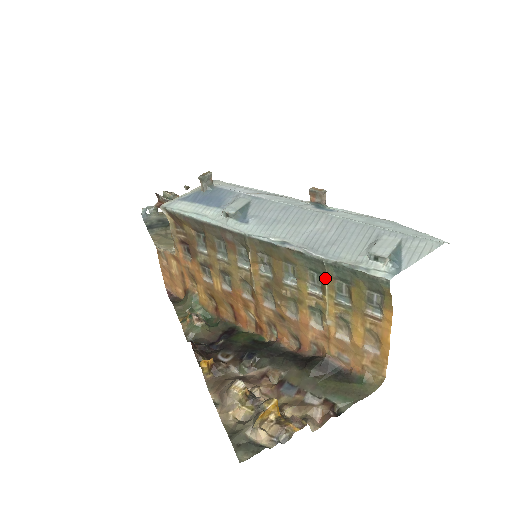
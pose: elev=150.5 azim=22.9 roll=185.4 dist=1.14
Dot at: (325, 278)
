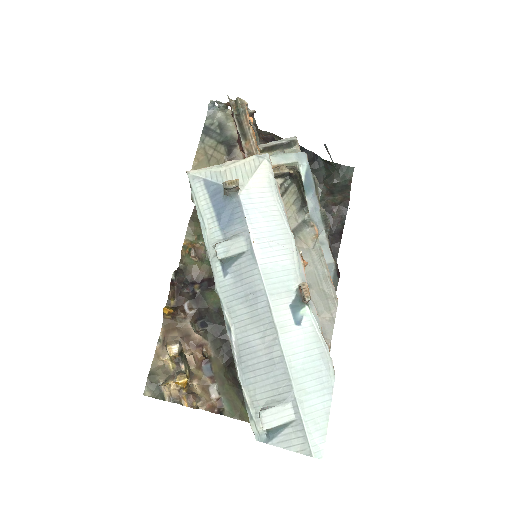
Dot at: occluded
